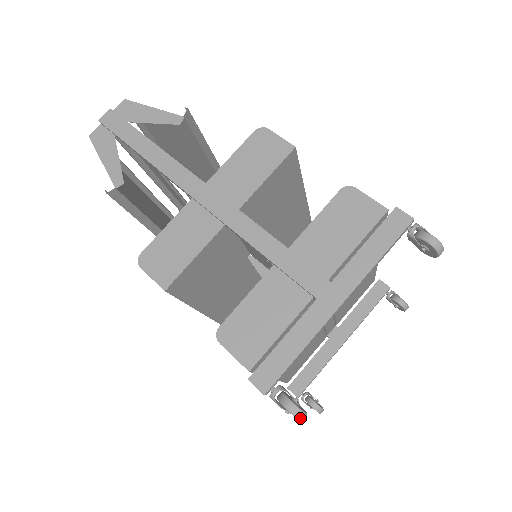
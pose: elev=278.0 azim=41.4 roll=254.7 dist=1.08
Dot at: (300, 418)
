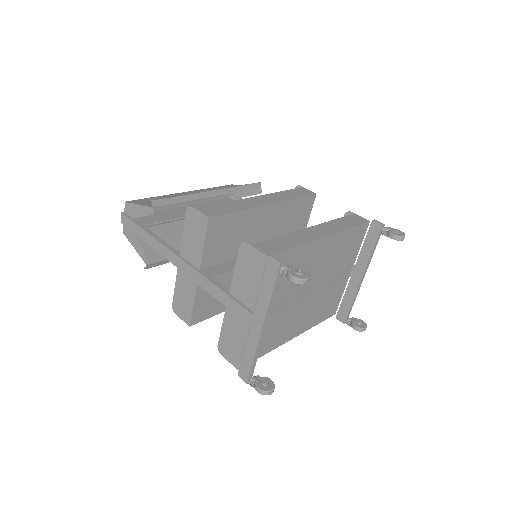
Dot at: occluded
